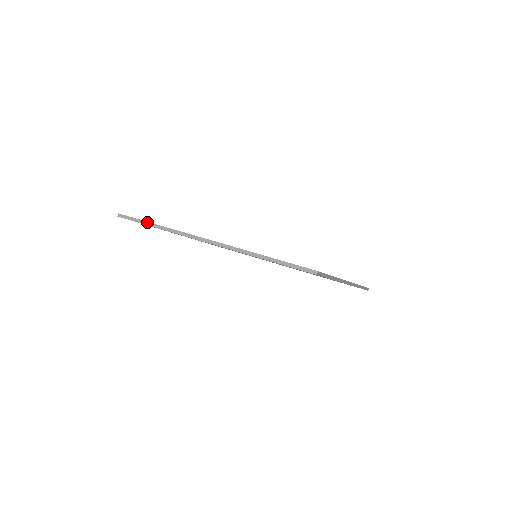
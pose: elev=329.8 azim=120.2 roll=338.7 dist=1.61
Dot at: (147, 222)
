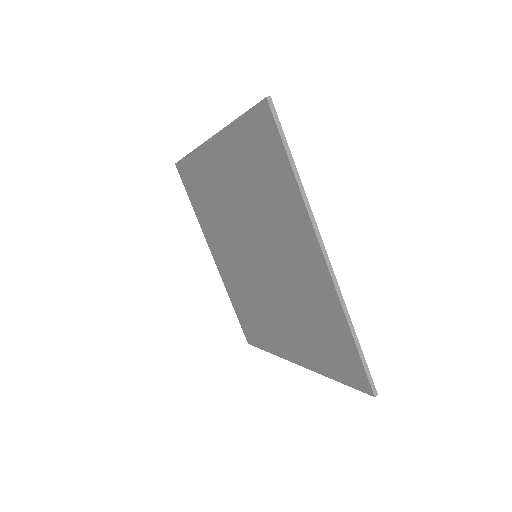
Dot at: occluded
